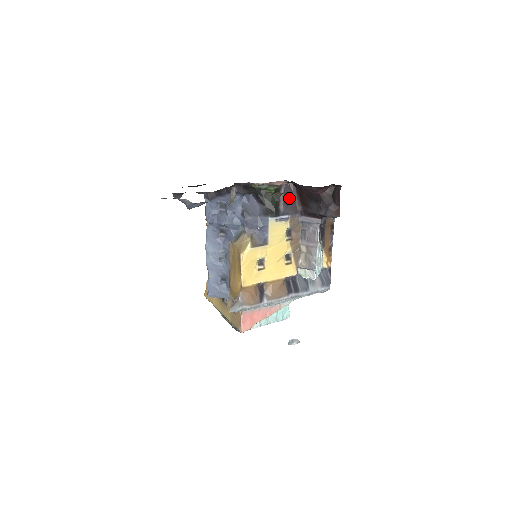
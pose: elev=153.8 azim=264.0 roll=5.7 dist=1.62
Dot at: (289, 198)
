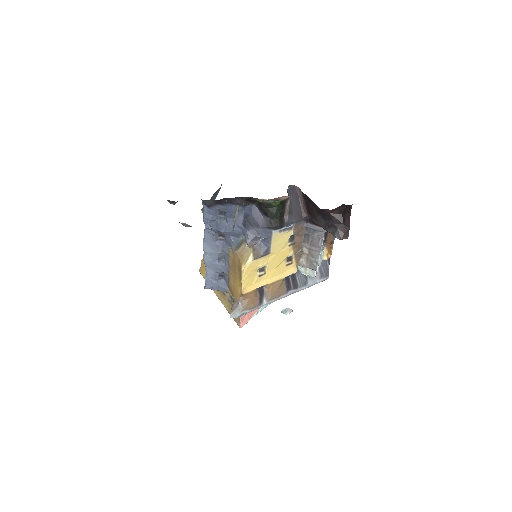
Dot at: (294, 204)
